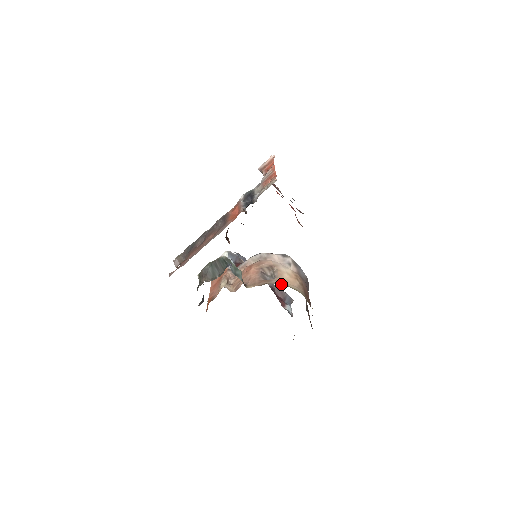
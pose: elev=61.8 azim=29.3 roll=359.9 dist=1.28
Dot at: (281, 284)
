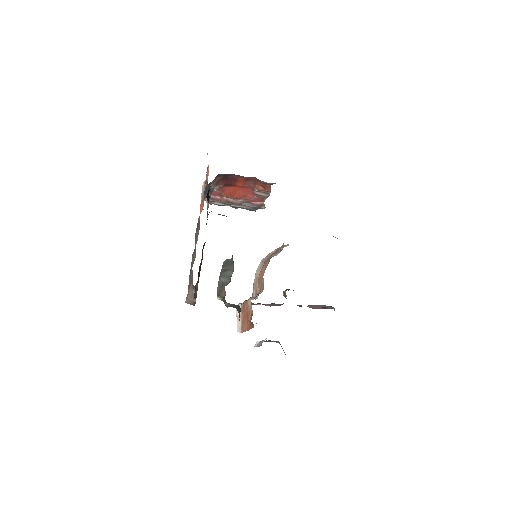
Dot at: occluded
